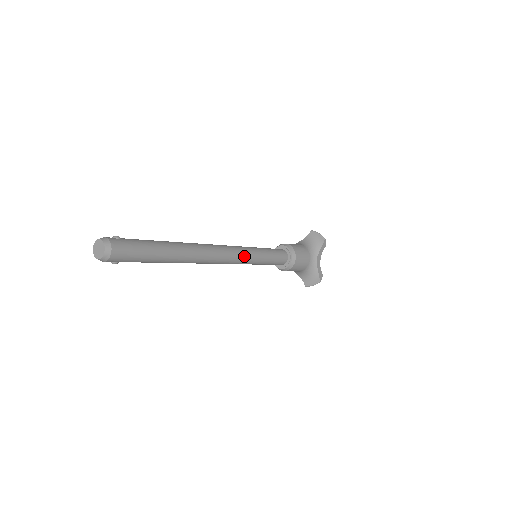
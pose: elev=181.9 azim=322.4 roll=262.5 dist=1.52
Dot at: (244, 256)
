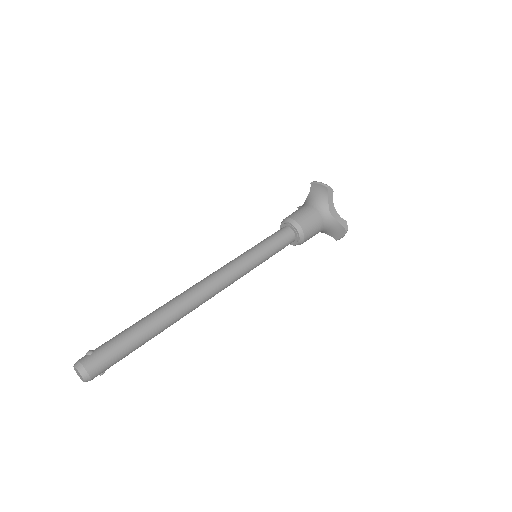
Dot at: (237, 271)
